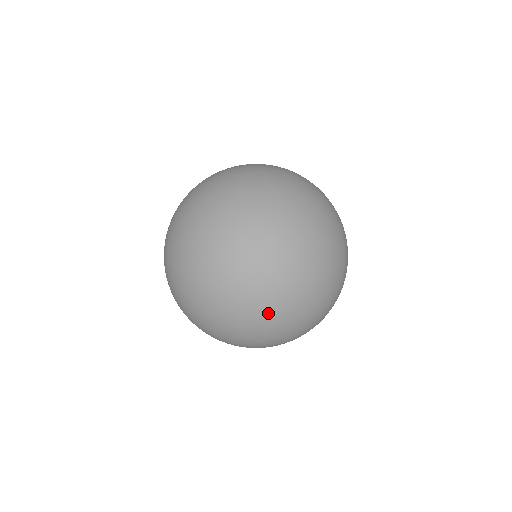
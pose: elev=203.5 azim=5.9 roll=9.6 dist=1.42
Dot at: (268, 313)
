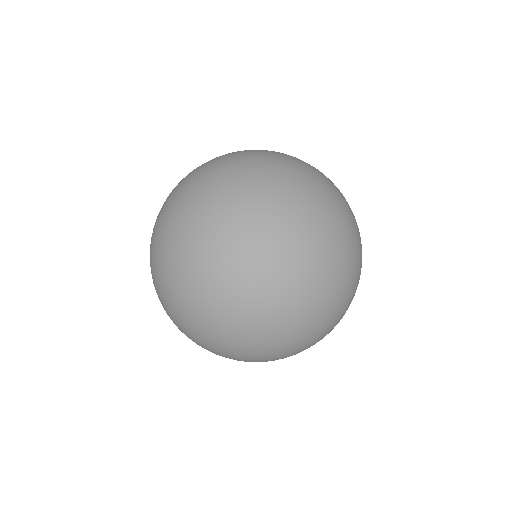
Dot at: (237, 229)
